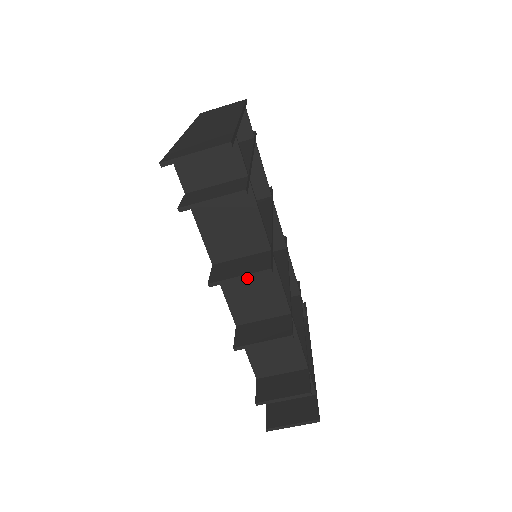
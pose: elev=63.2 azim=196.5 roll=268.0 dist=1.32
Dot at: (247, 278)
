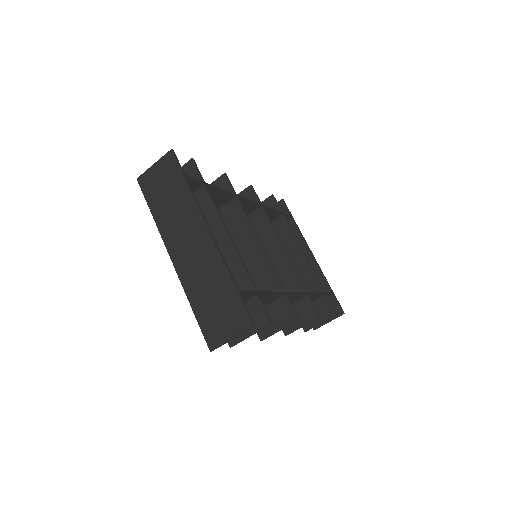
Dot at: occluded
